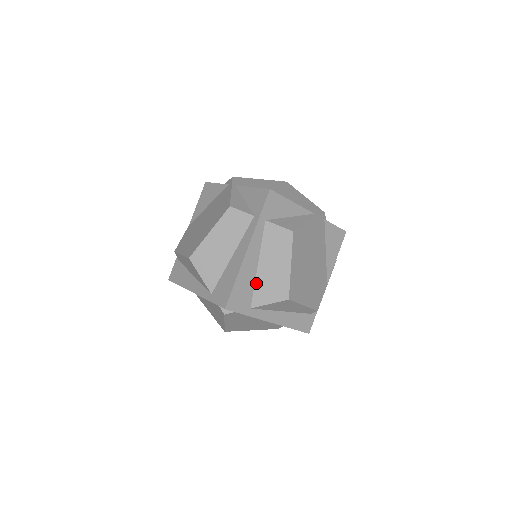
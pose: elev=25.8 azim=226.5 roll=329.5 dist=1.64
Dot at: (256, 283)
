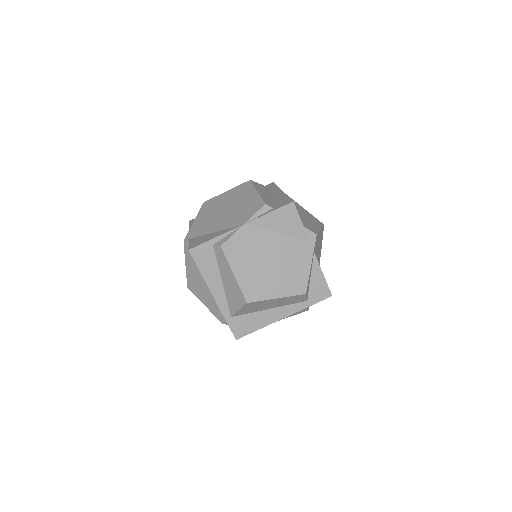
Dot at: occluded
